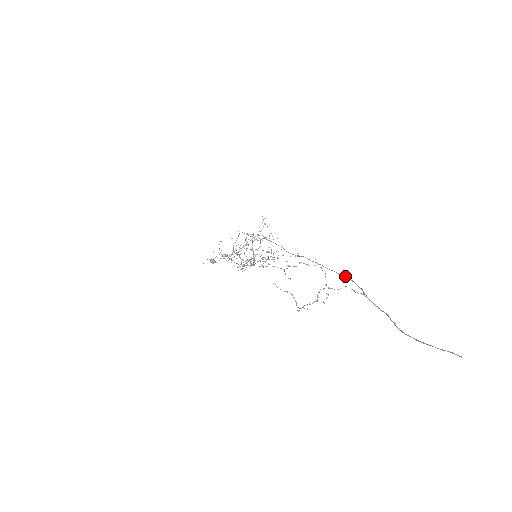
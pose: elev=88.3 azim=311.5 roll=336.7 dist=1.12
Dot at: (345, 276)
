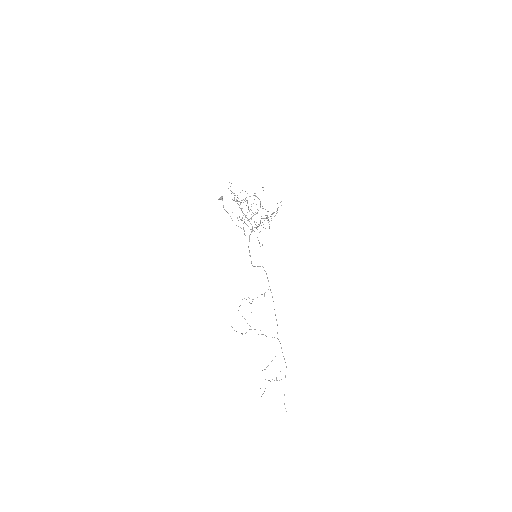
Dot at: occluded
